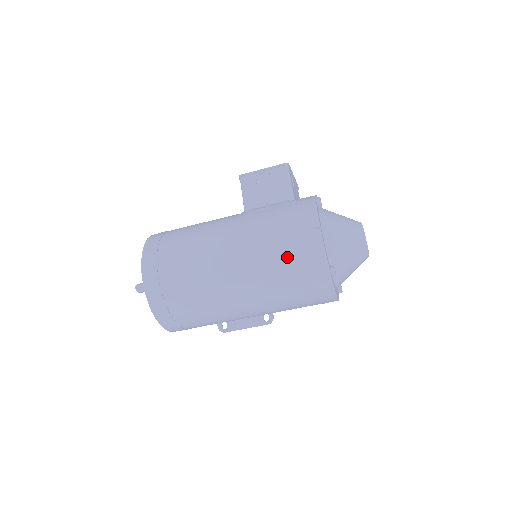
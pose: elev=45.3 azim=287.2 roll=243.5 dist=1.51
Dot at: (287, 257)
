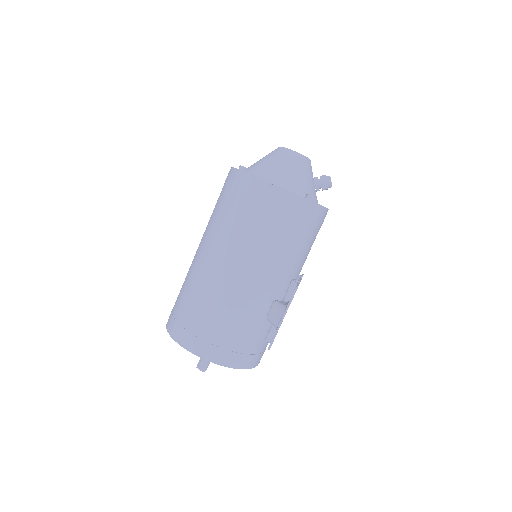
Dot at: (218, 199)
